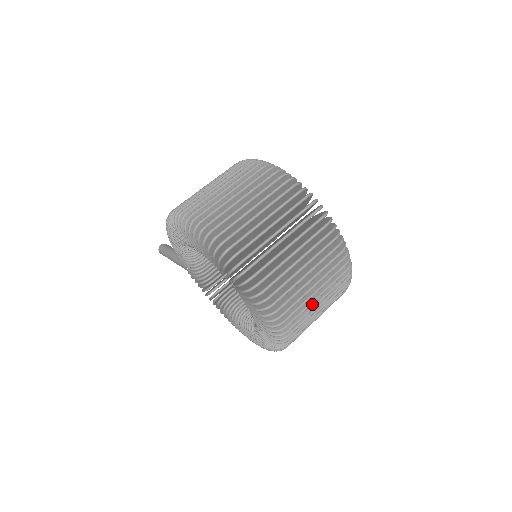
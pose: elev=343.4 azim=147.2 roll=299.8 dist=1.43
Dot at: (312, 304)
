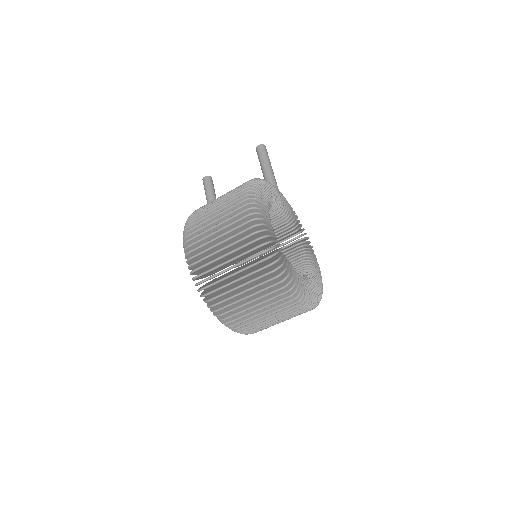
Dot at: occluded
